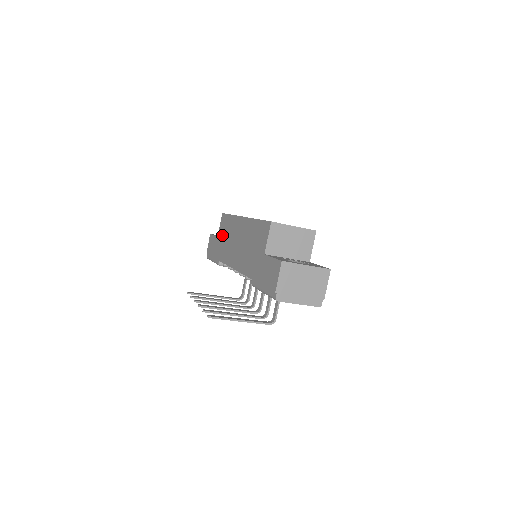
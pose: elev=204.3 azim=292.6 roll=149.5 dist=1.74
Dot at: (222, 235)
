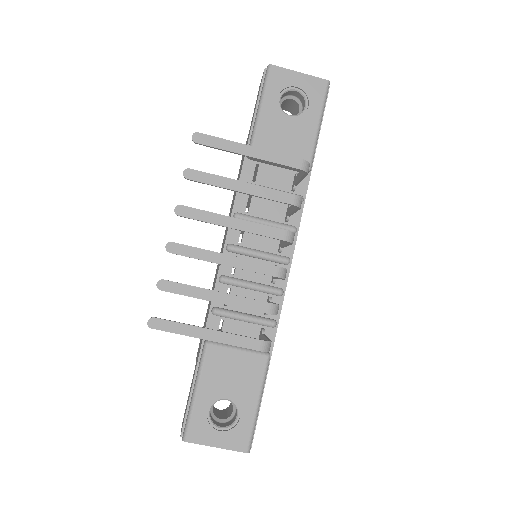
Dot at: occluded
